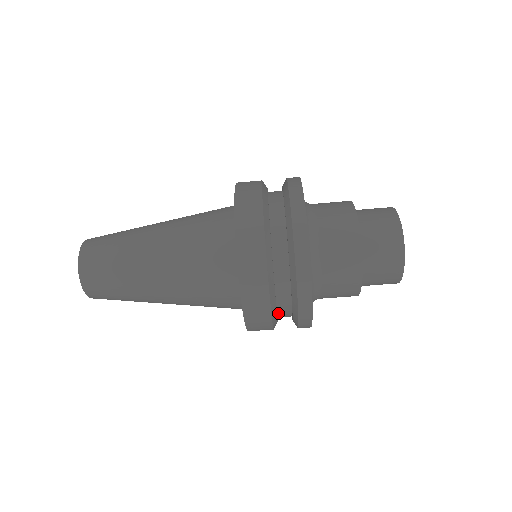
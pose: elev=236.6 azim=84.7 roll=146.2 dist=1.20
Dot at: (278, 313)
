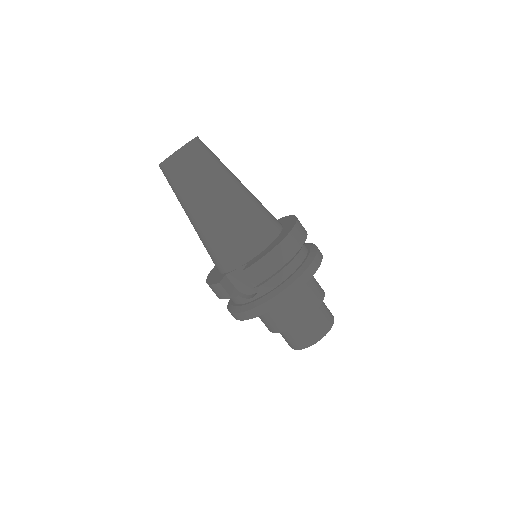
Dot at: (267, 281)
